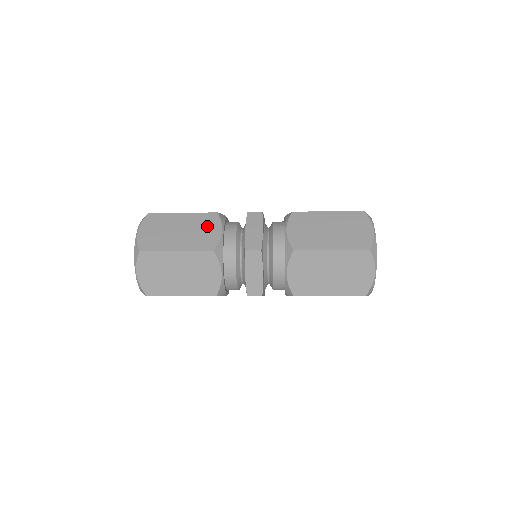
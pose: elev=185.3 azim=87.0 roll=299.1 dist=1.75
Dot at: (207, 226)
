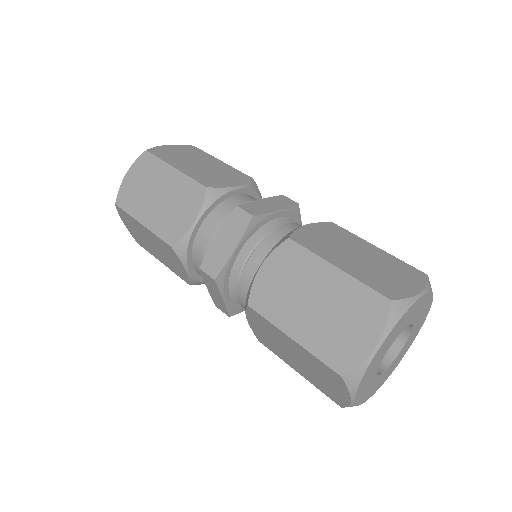
Dot at: (185, 204)
